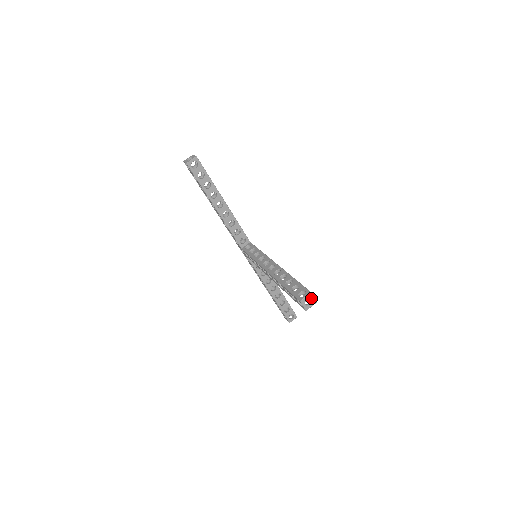
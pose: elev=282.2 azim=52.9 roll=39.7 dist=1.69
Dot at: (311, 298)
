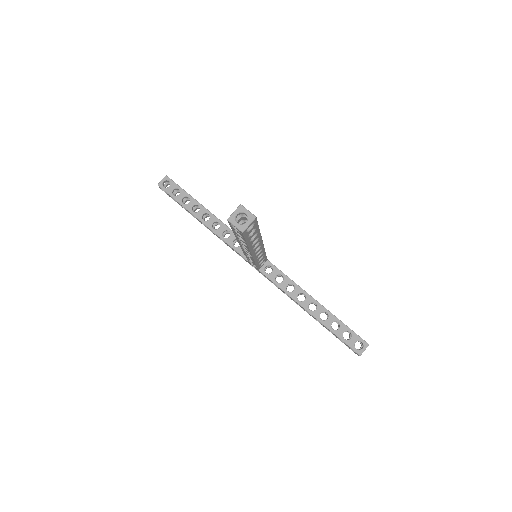
Dot at: (244, 213)
